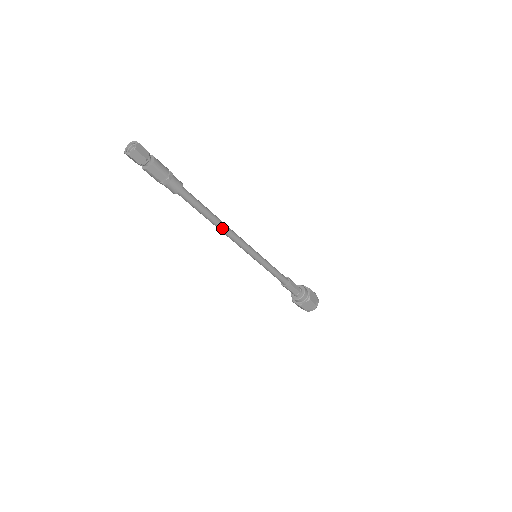
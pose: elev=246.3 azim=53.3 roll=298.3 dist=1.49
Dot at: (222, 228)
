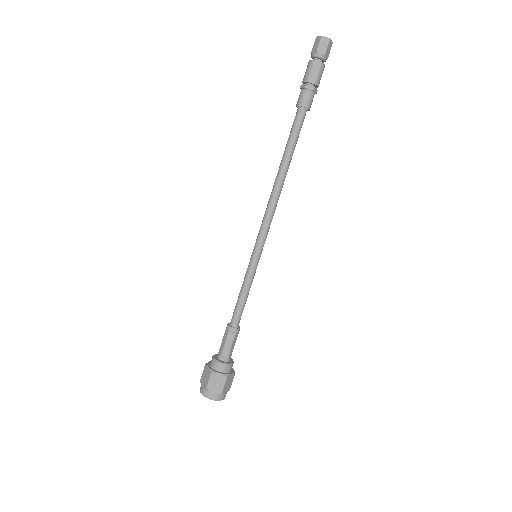
Dot at: (279, 184)
